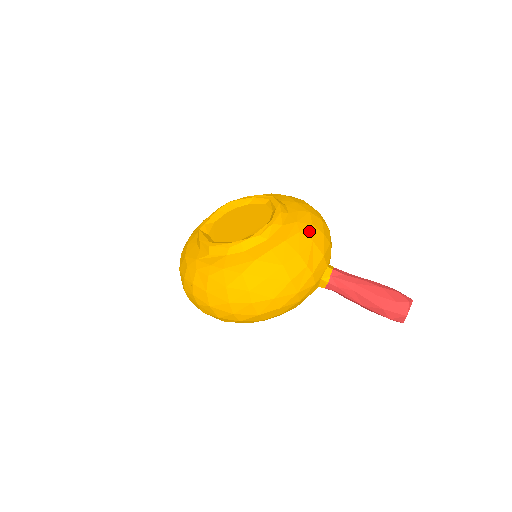
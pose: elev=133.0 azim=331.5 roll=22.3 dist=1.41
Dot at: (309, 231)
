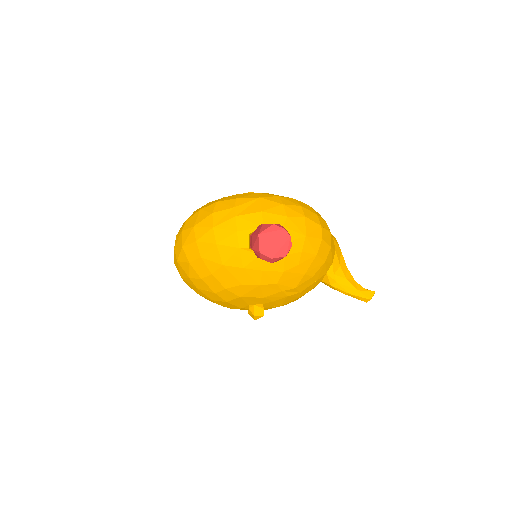
Dot at: (268, 195)
